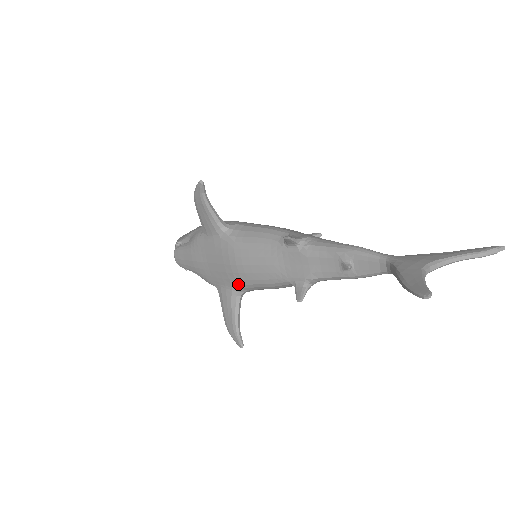
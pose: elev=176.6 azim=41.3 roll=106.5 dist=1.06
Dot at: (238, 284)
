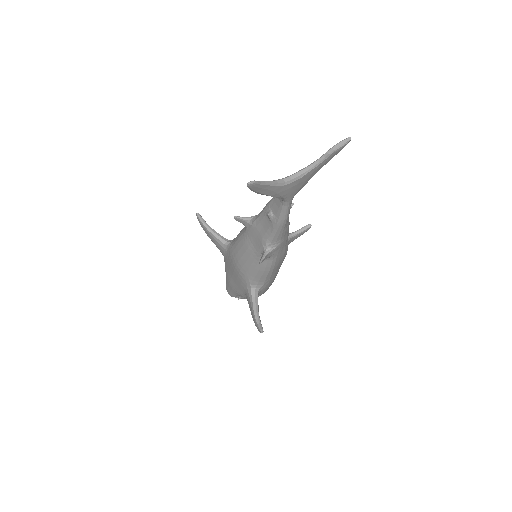
Dot at: (246, 281)
